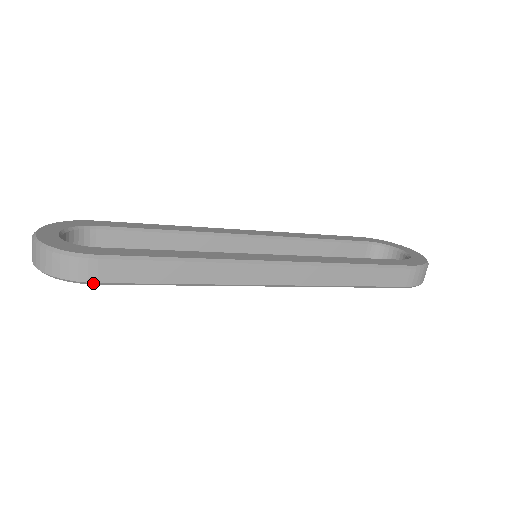
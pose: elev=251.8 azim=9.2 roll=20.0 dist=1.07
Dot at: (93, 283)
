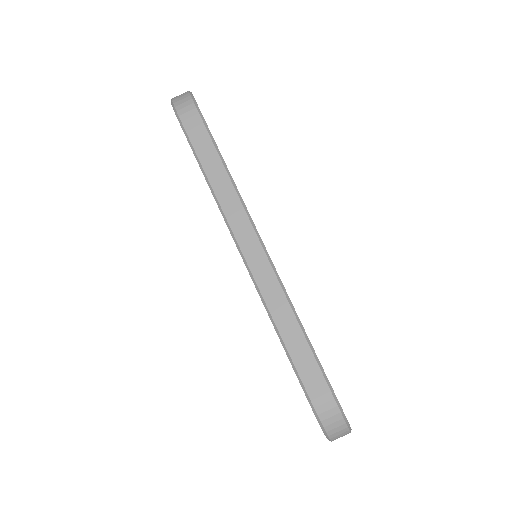
Dot at: (180, 120)
